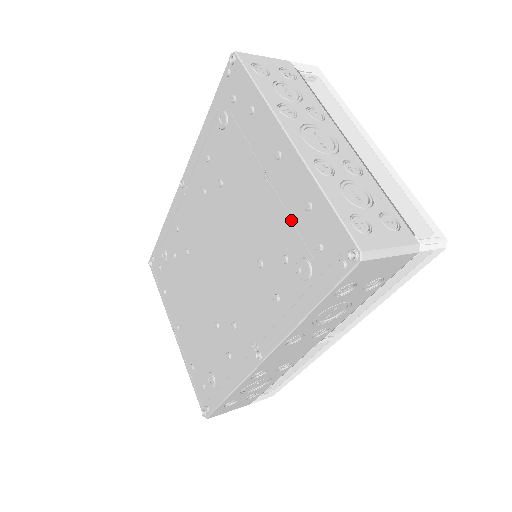
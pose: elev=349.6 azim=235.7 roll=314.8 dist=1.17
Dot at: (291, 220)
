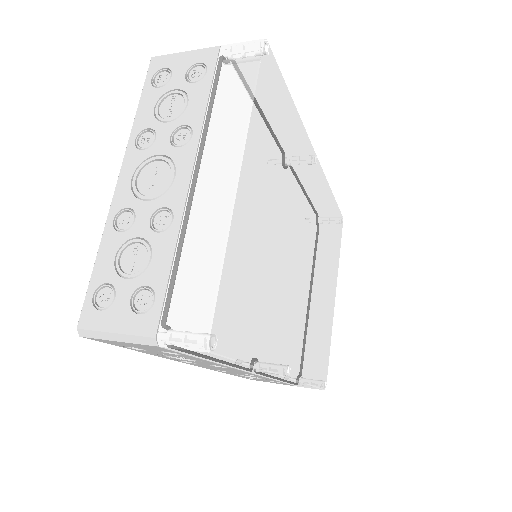
Dot at: occluded
